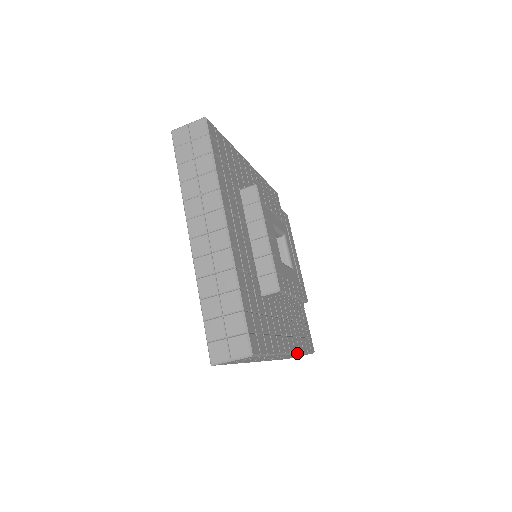
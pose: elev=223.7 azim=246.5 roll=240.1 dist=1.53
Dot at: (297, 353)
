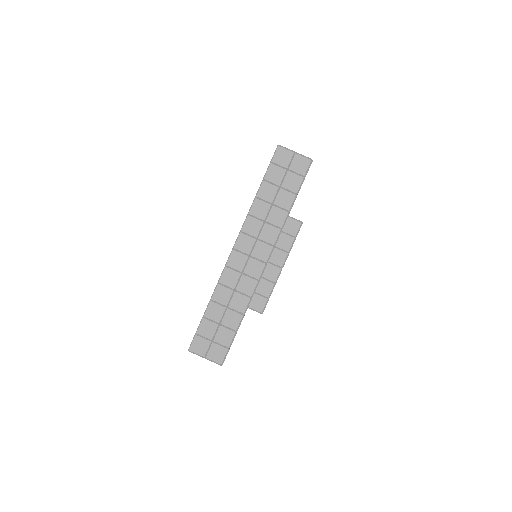
Dot at: (254, 290)
